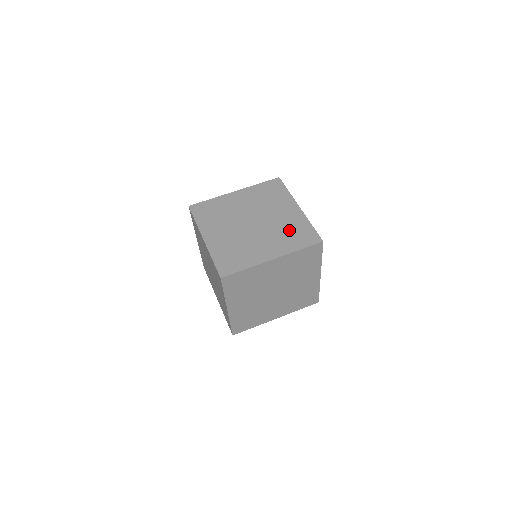
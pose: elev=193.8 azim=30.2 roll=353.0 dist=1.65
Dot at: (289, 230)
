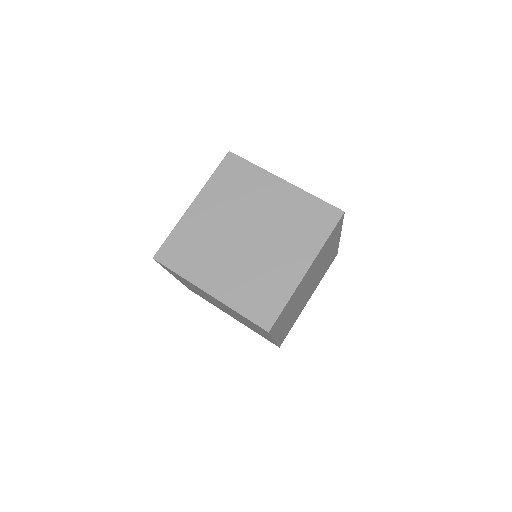
Dot at: (262, 282)
